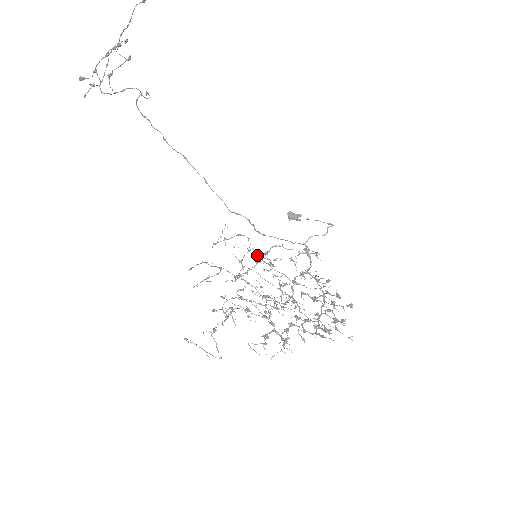
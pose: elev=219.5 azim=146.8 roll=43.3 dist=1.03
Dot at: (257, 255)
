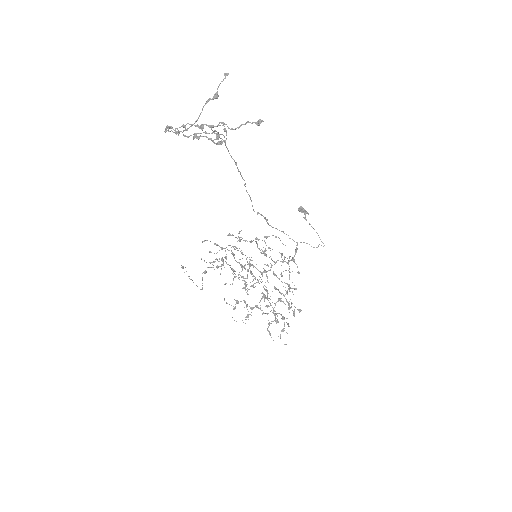
Dot at: occluded
